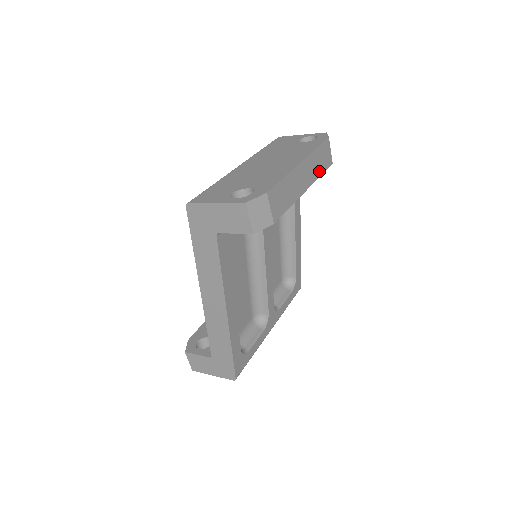
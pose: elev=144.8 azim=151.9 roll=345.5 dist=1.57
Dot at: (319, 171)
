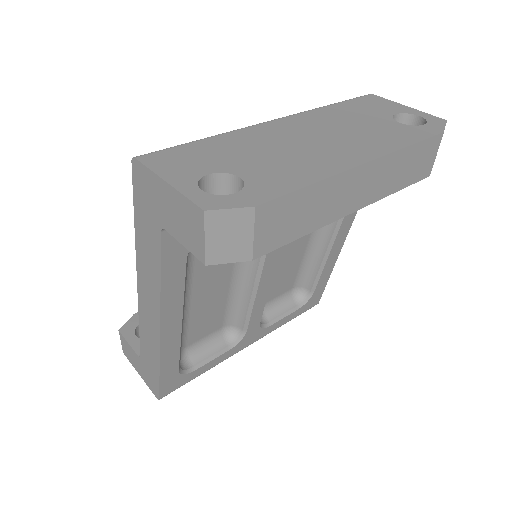
Dot at: (396, 184)
